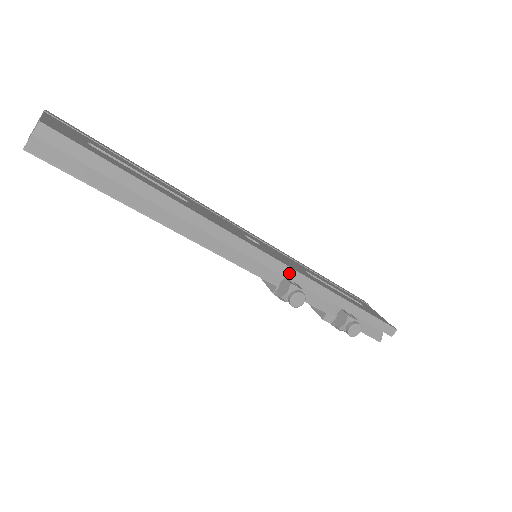
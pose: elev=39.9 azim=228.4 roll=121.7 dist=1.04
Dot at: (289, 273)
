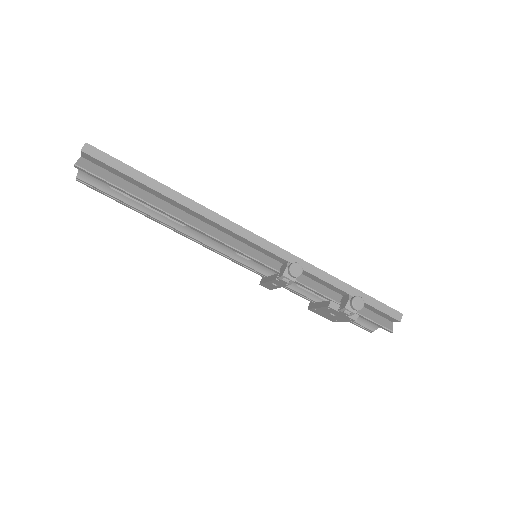
Dot at: (284, 255)
